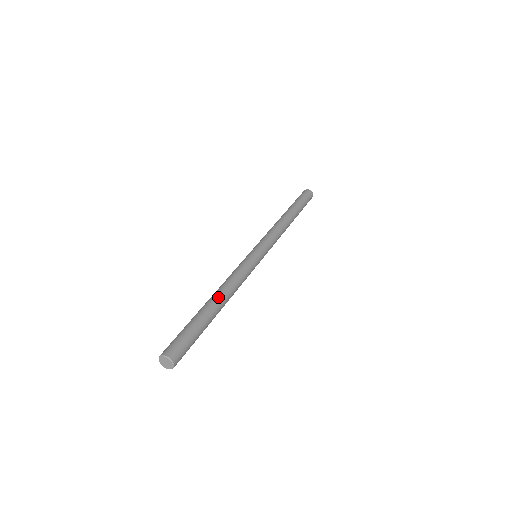
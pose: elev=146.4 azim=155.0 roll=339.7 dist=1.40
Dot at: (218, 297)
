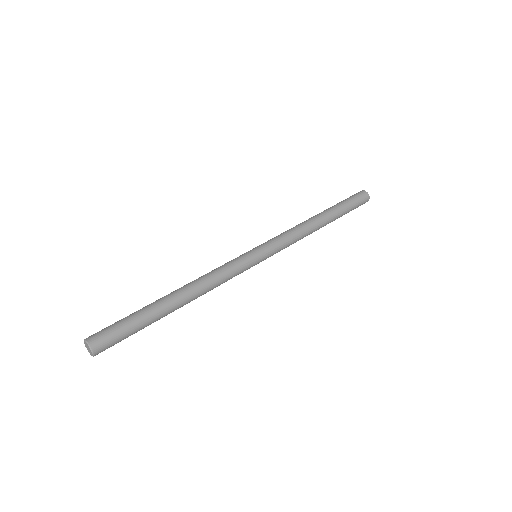
Dot at: (177, 290)
